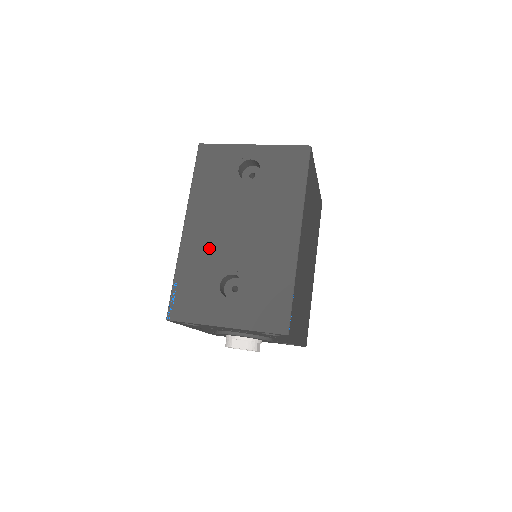
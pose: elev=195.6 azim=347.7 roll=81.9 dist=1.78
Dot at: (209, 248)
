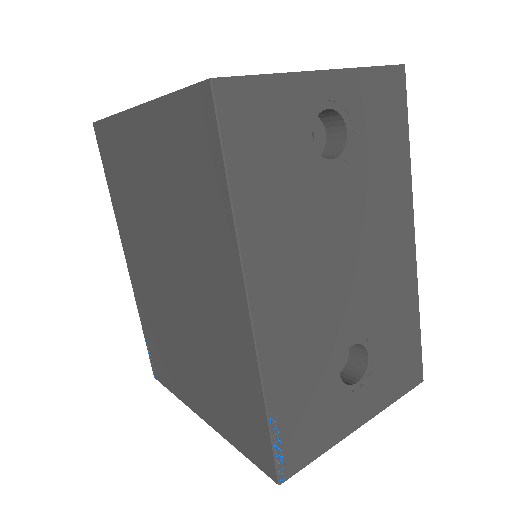
Dot at: (308, 324)
